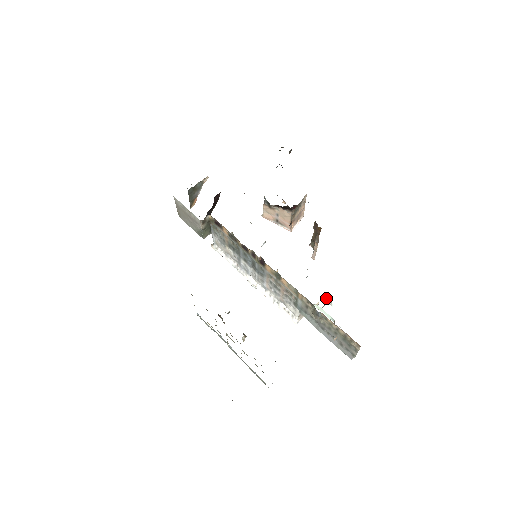
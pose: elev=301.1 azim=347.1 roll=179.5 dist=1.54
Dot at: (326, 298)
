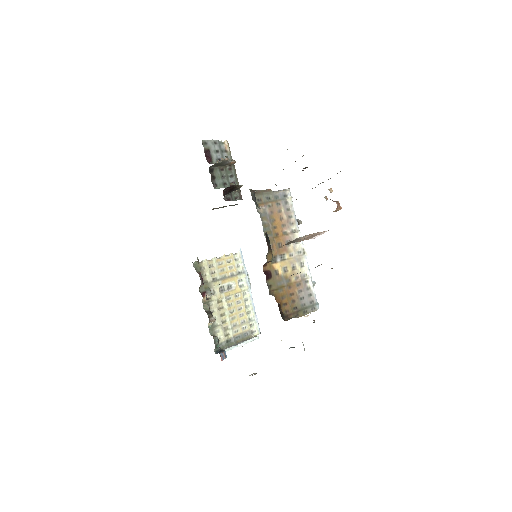
Dot at: occluded
